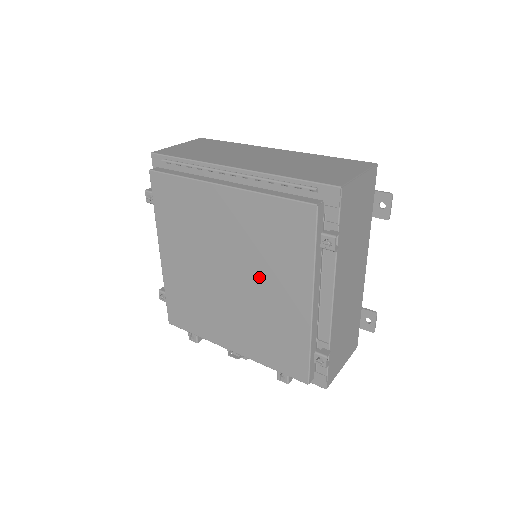
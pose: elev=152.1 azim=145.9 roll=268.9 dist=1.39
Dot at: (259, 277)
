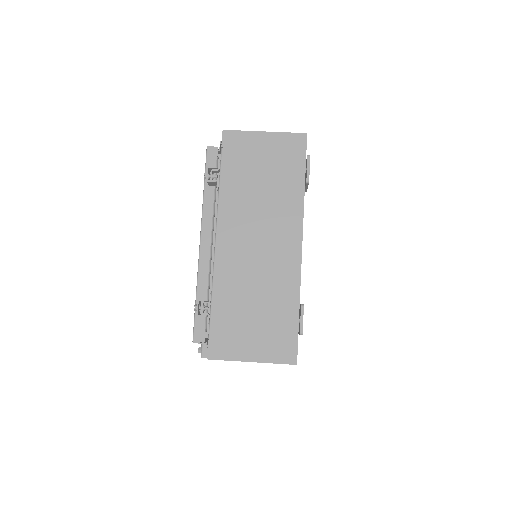
Dot at: occluded
